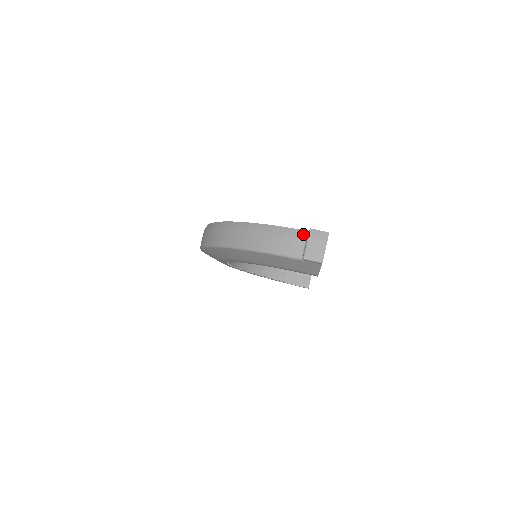
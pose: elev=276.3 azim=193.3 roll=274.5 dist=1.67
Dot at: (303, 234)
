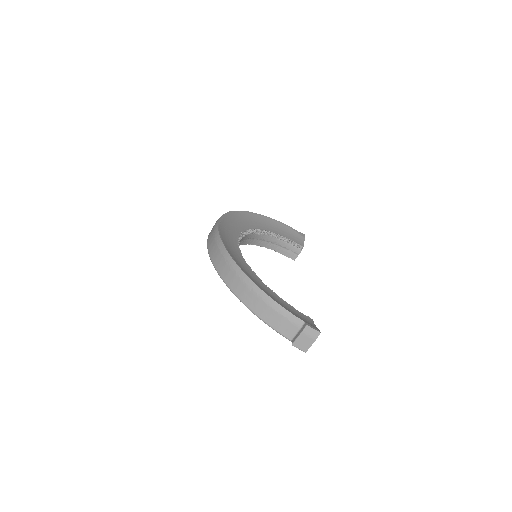
Dot at: (299, 323)
